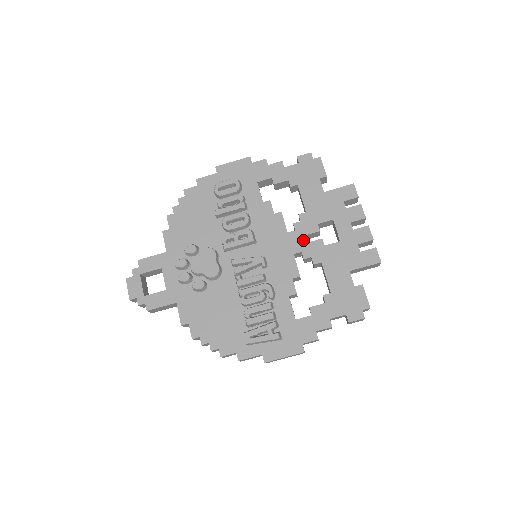
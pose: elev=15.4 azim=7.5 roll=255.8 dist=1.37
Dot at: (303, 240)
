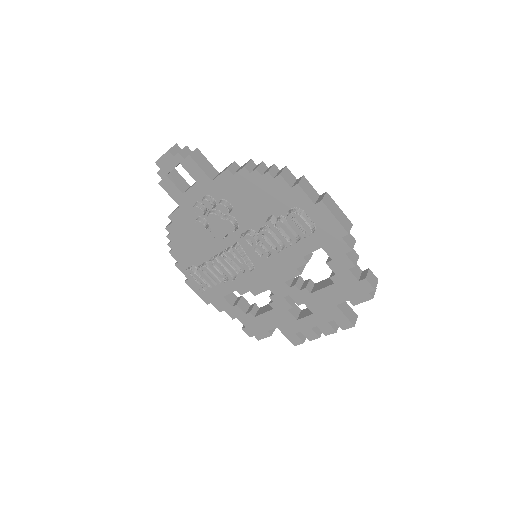
Dot at: (284, 294)
